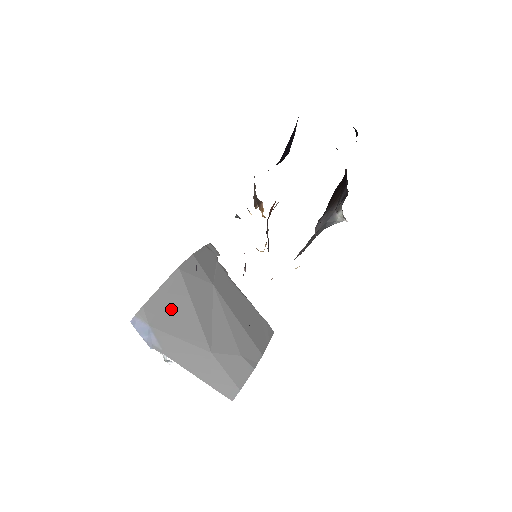
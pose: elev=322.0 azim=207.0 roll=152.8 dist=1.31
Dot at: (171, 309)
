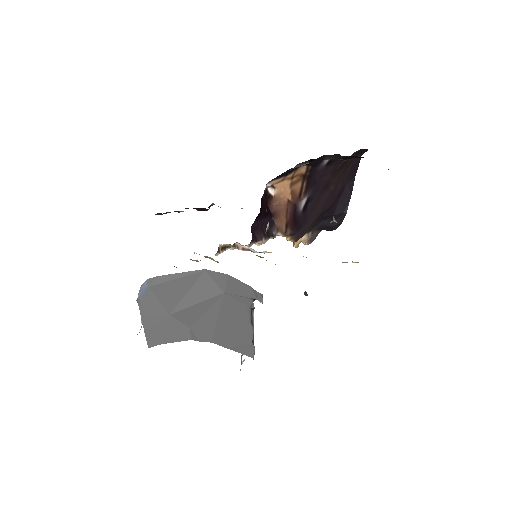
Dot at: (173, 285)
